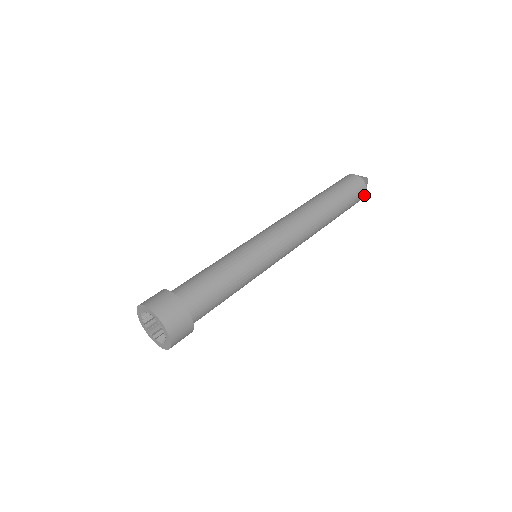
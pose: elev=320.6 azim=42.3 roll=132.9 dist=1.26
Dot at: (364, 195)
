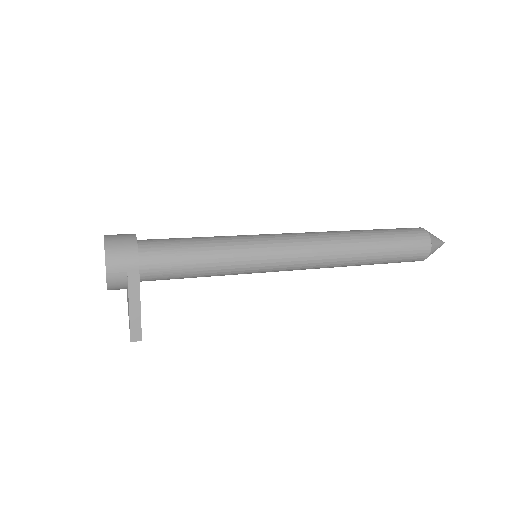
Dot at: (426, 235)
